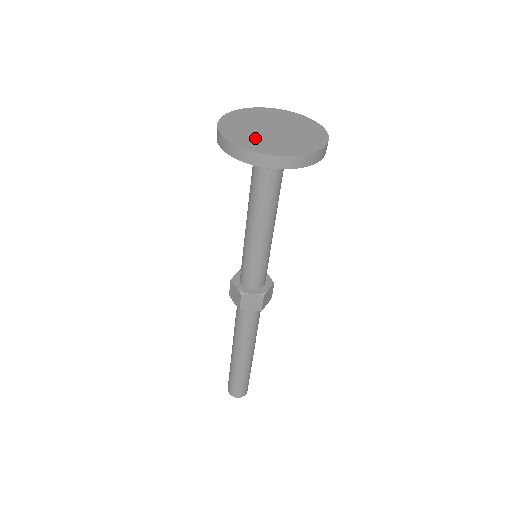
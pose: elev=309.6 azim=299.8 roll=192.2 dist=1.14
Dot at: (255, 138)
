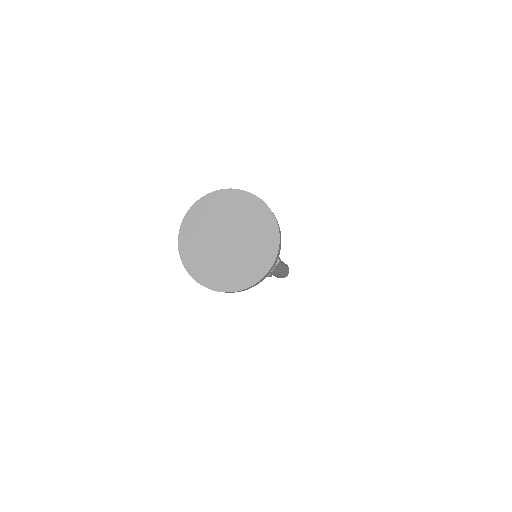
Dot at: (235, 267)
